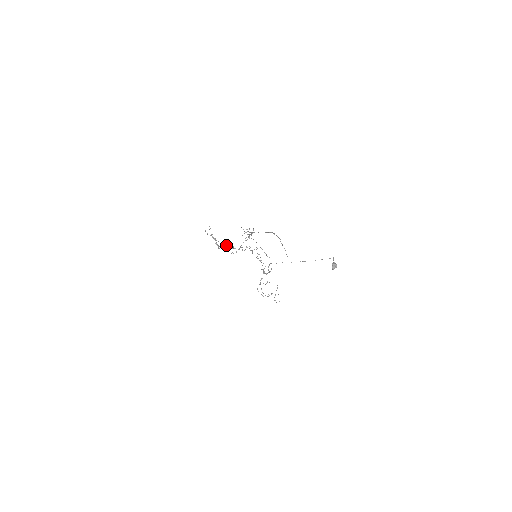
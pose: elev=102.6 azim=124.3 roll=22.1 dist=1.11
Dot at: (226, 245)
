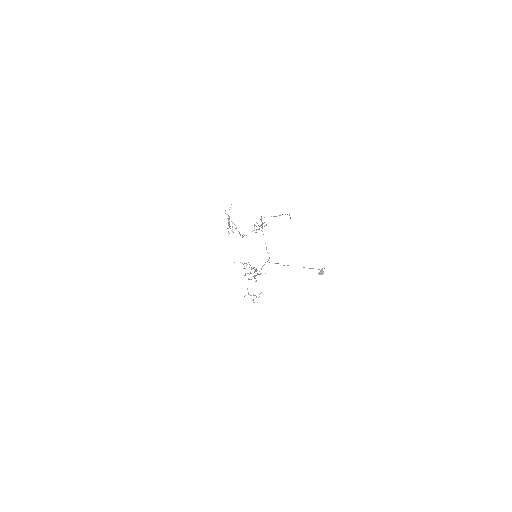
Dot at: occluded
